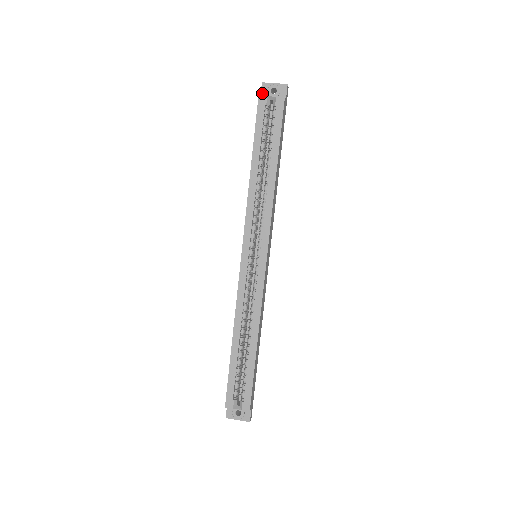
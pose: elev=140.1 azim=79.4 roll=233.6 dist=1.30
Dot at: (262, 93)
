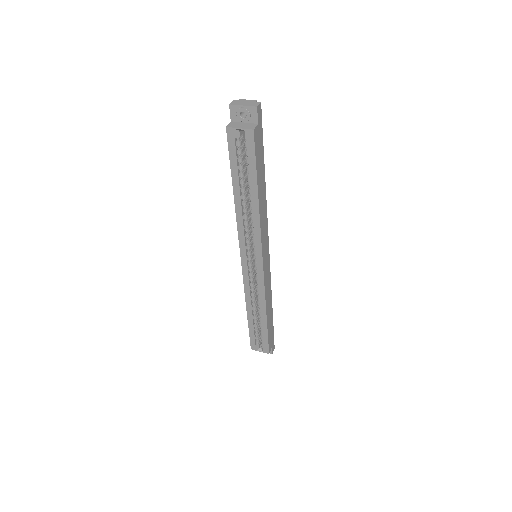
Dot at: (231, 116)
